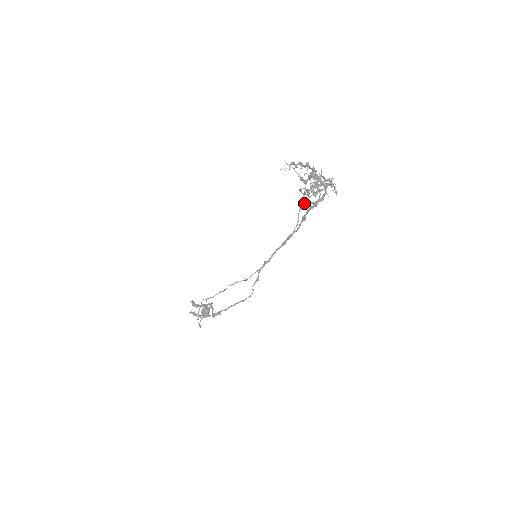
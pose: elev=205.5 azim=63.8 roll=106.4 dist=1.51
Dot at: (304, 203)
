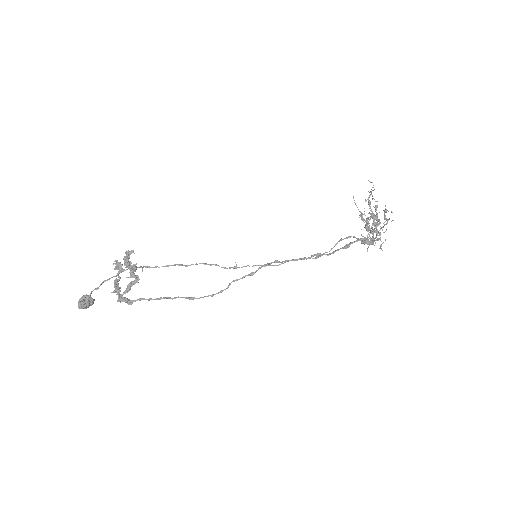
Dot at: (349, 237)
